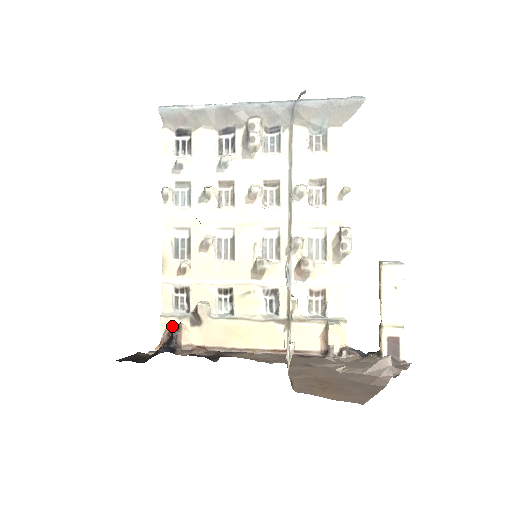
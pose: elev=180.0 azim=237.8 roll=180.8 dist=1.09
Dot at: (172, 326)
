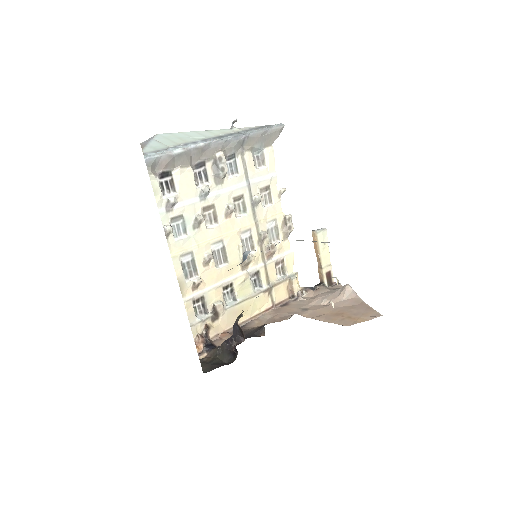
Dot at: (237, 328)
